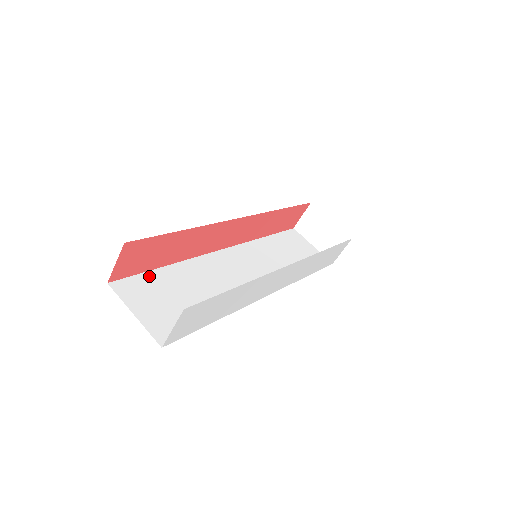
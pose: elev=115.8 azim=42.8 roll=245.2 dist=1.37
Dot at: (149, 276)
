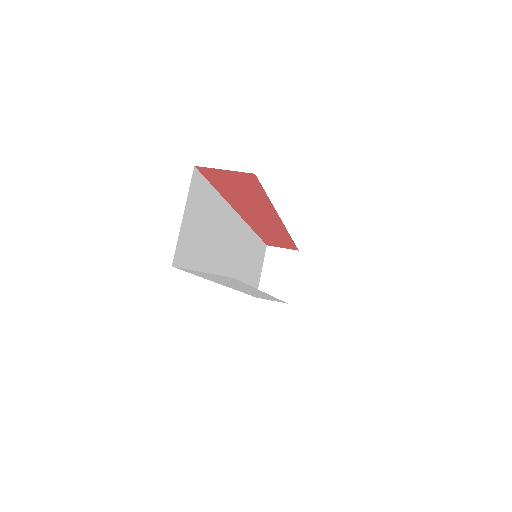
Dot at: (210, 191)
